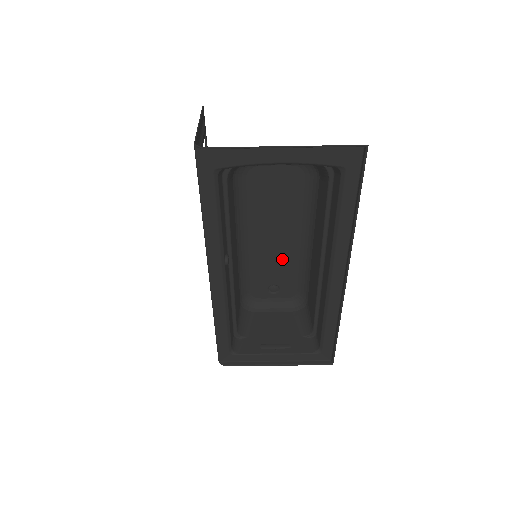
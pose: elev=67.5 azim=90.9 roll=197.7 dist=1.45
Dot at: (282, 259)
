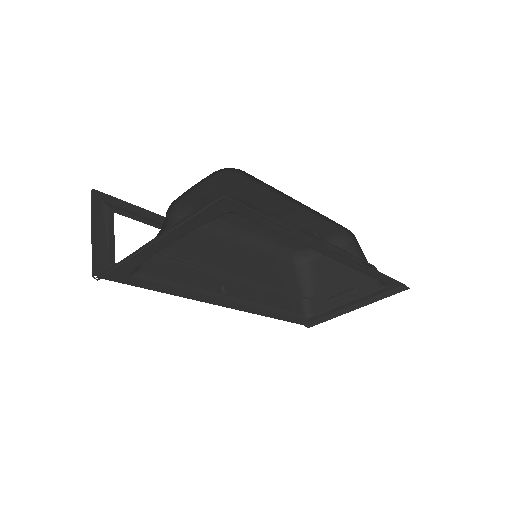
Dot at: (295, 221)
